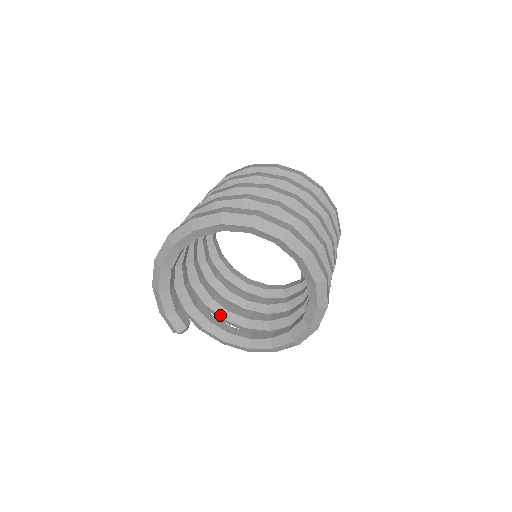
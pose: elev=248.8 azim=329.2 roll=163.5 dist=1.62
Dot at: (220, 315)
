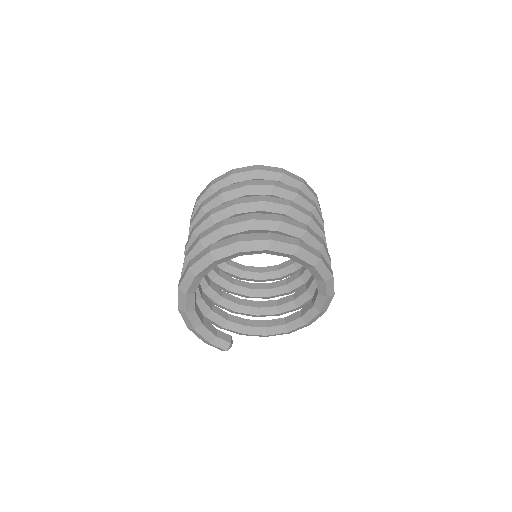
Dot at: (252, 314)
